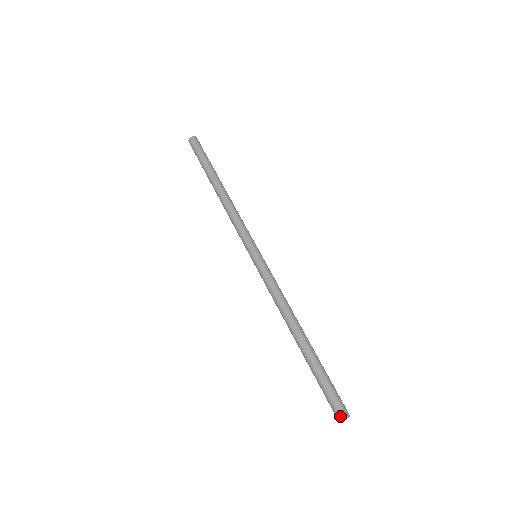
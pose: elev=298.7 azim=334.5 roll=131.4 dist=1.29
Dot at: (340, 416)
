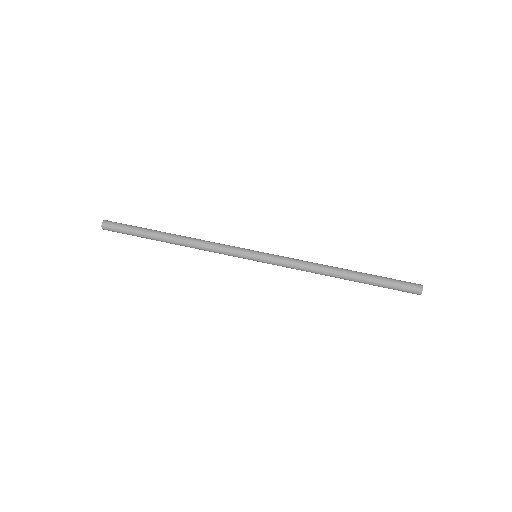
Dot at: (419, 288)
